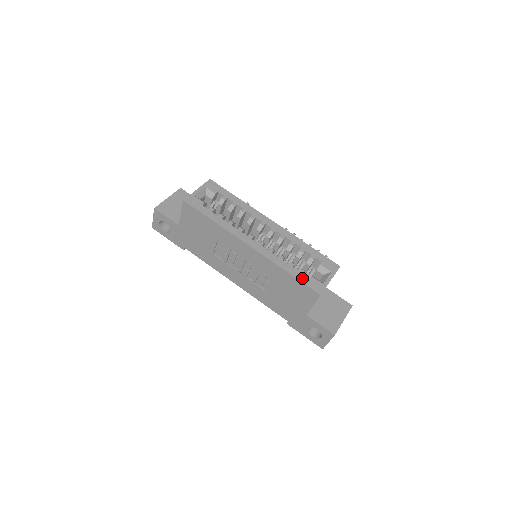
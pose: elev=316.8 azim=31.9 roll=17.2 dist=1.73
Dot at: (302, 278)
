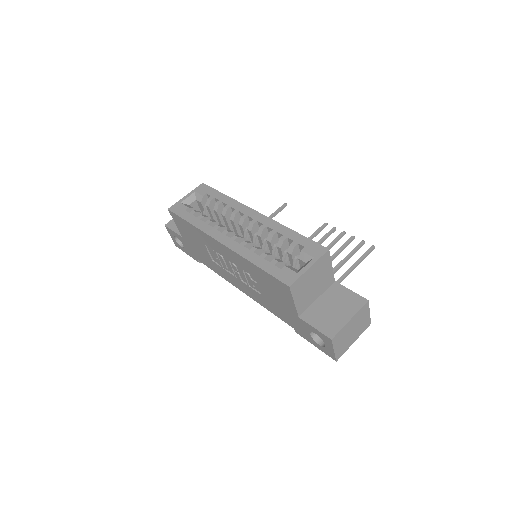
Dot at: (271, 269)
